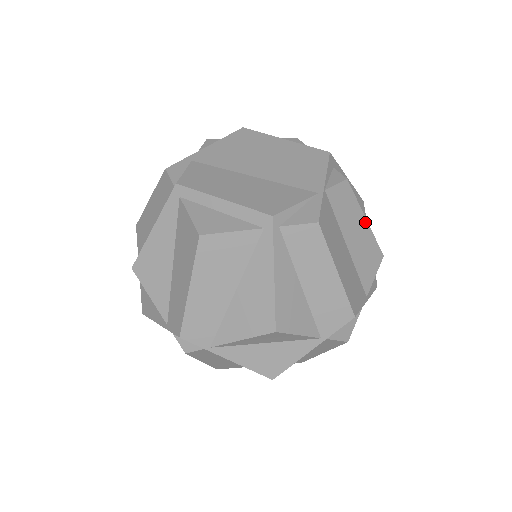
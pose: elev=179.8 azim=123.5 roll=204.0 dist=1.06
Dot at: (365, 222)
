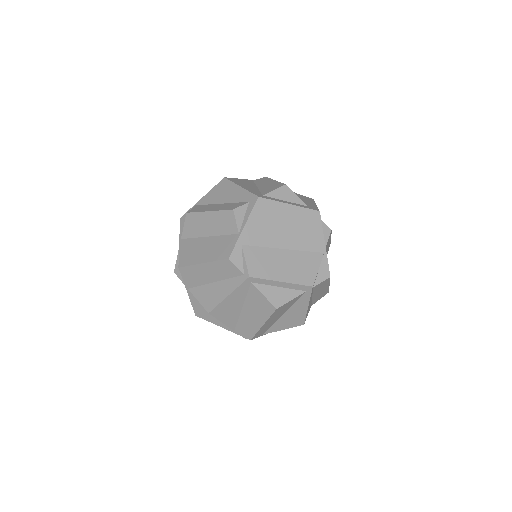
Dot at: occluded
